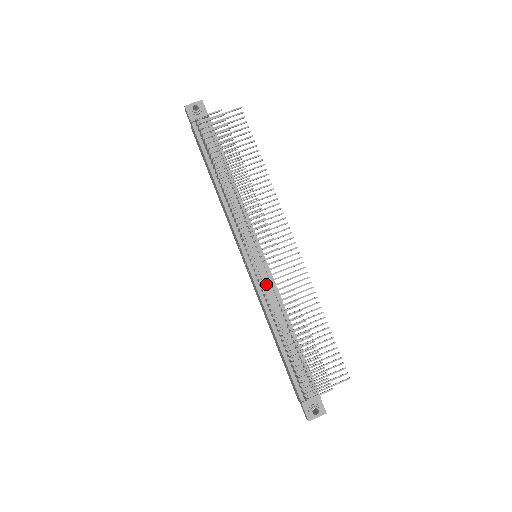
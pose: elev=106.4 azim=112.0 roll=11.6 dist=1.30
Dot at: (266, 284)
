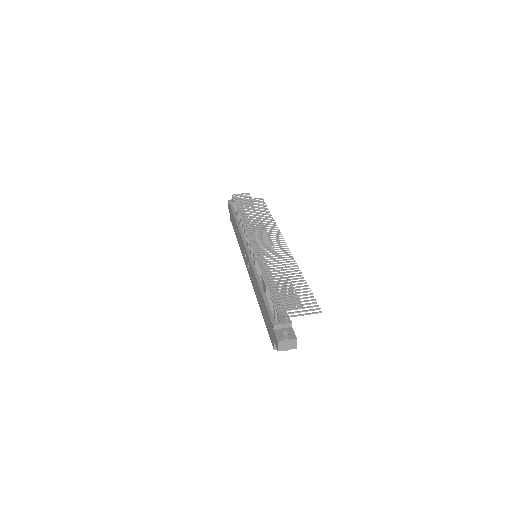
Dot at: (259, 261)
